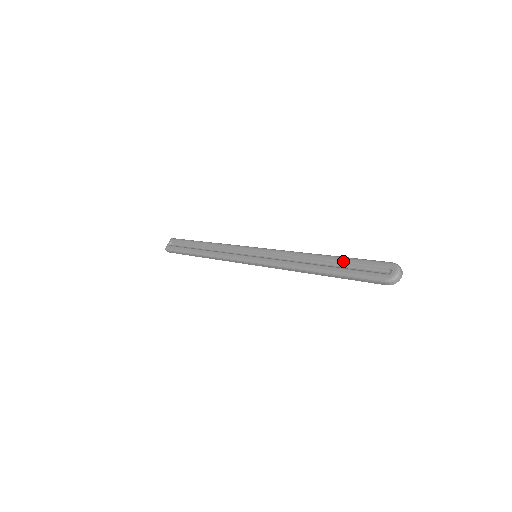
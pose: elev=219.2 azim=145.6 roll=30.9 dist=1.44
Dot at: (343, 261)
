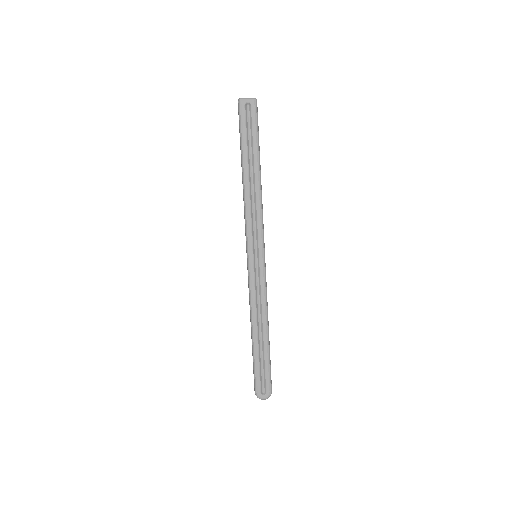
Dot at: (265, 354)
